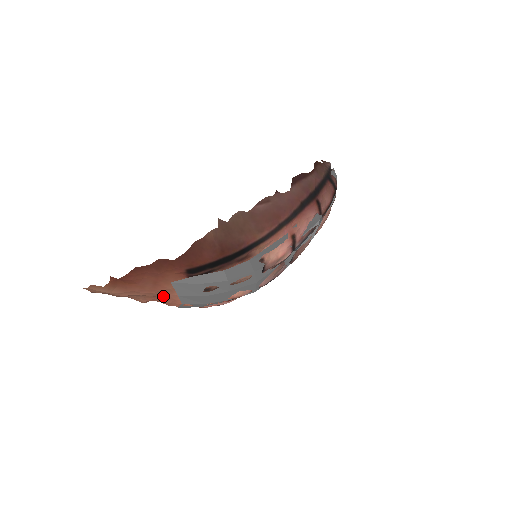
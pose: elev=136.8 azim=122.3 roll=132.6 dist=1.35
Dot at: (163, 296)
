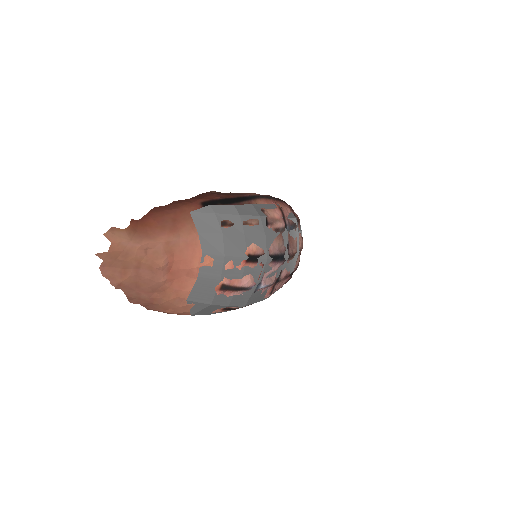
Dot at: (183, 242)
